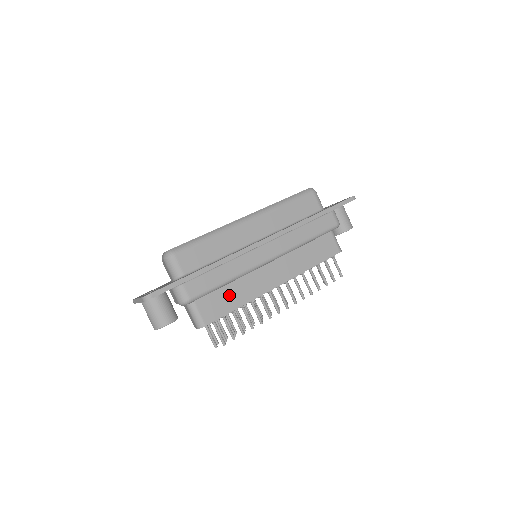
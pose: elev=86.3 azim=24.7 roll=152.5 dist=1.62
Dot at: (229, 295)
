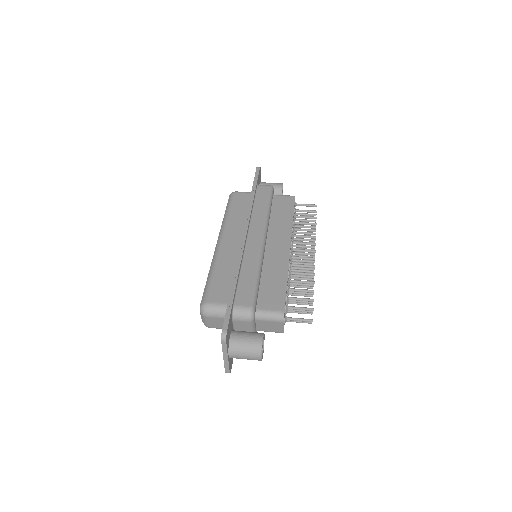
Dot at: (271, 283)
